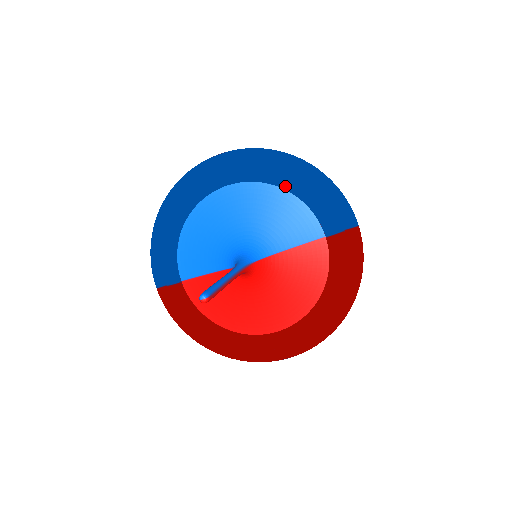
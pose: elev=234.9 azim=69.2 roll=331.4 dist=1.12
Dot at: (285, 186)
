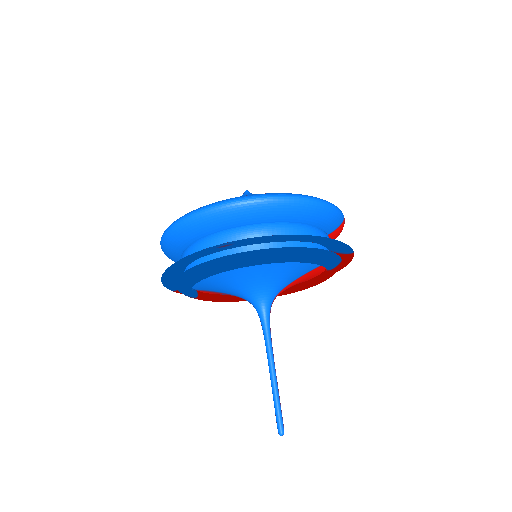
Dot at: occluded
